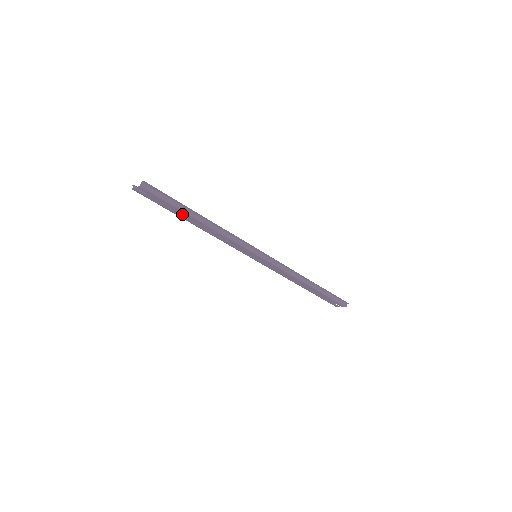
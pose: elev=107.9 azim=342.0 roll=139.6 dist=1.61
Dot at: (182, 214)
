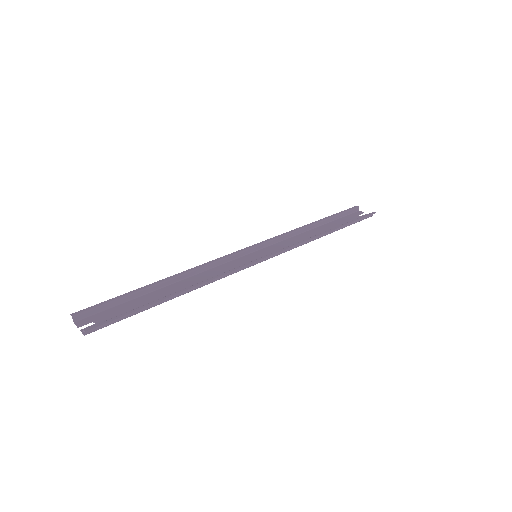
Dot at: (151, 301)
